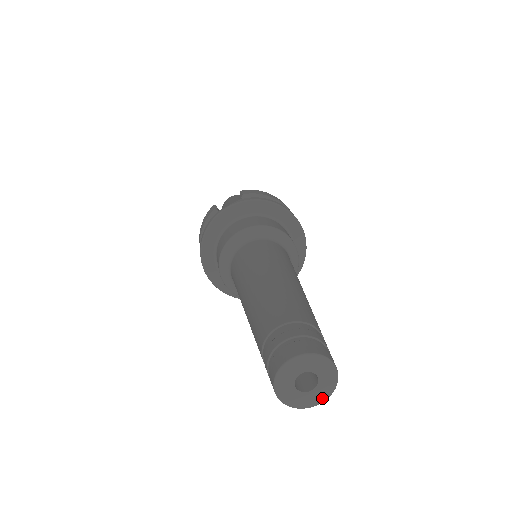
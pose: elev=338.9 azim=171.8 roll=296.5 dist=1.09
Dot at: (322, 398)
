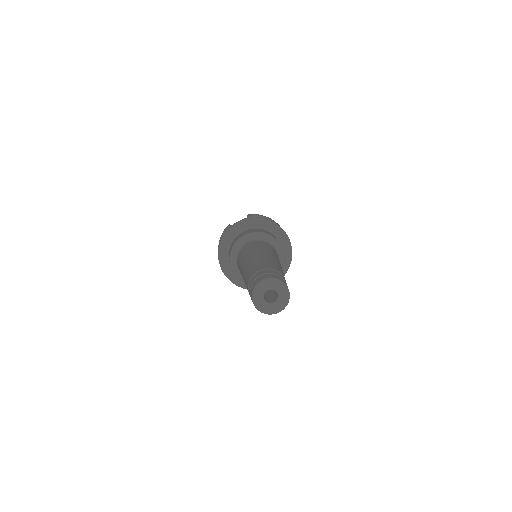
Dot at: (281, 308)
